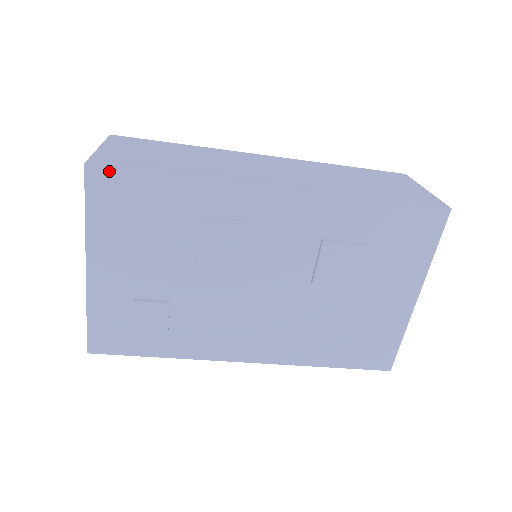
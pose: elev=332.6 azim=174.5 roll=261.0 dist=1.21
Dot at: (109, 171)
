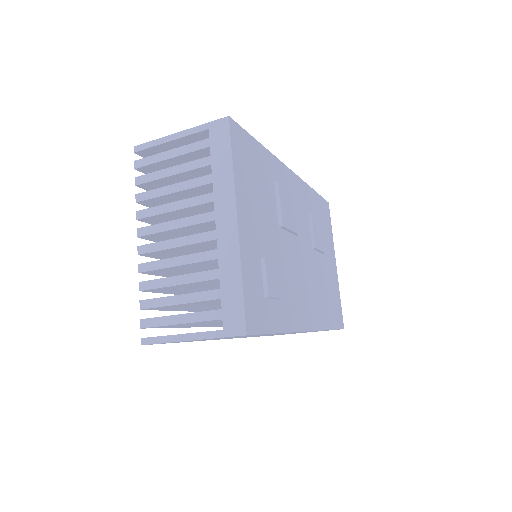
Dot at: (239, 128)
